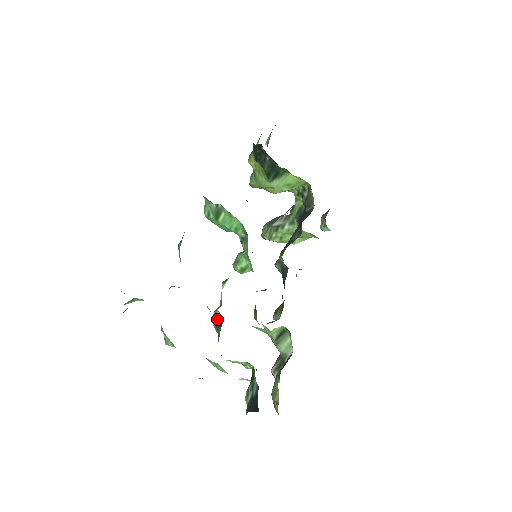
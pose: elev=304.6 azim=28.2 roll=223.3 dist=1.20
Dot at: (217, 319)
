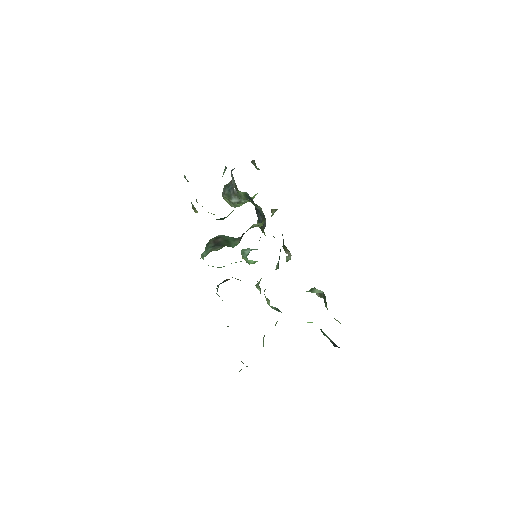
Dot at: (274, 308)
